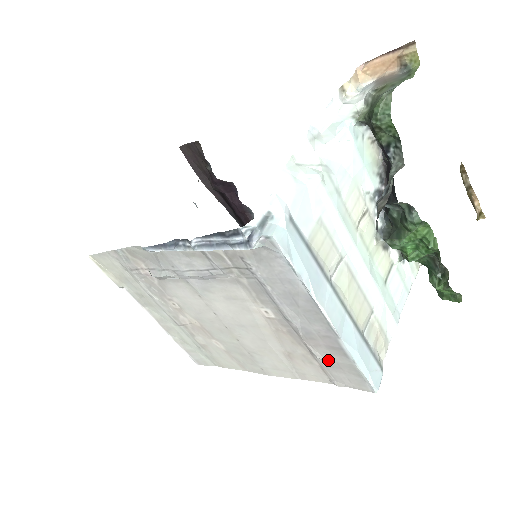
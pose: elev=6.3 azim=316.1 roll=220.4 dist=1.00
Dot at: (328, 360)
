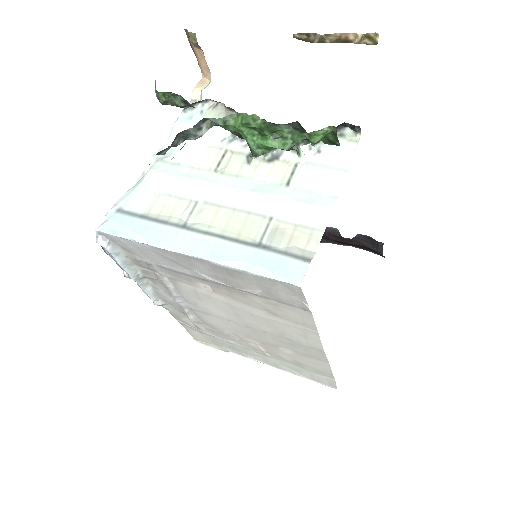
Dot at: (258, 289)
